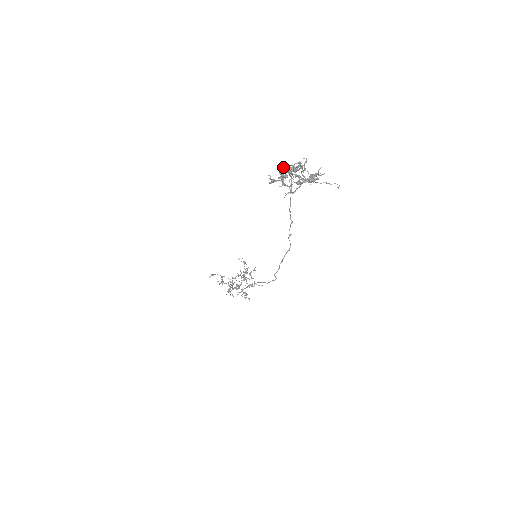
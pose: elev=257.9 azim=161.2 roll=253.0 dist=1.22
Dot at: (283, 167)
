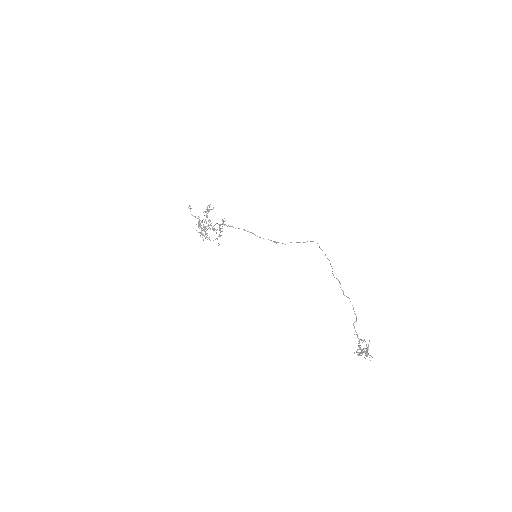
Dot at: occluded
